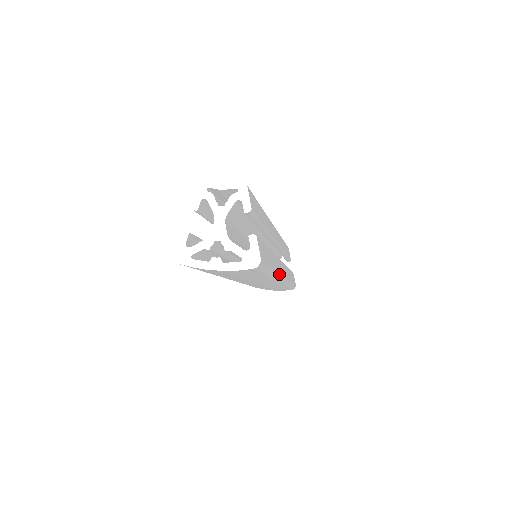
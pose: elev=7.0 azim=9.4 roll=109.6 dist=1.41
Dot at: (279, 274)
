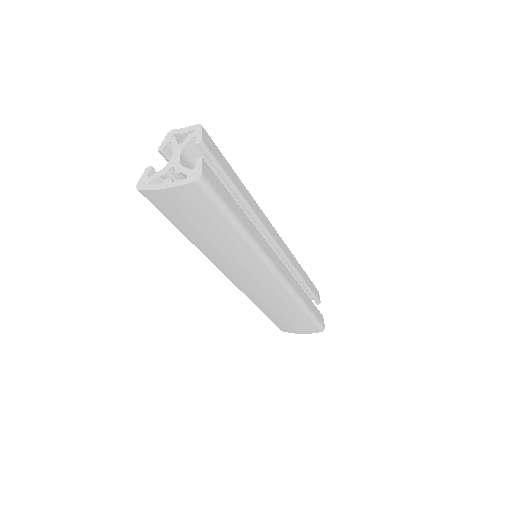
Dot at: (263, 251)
